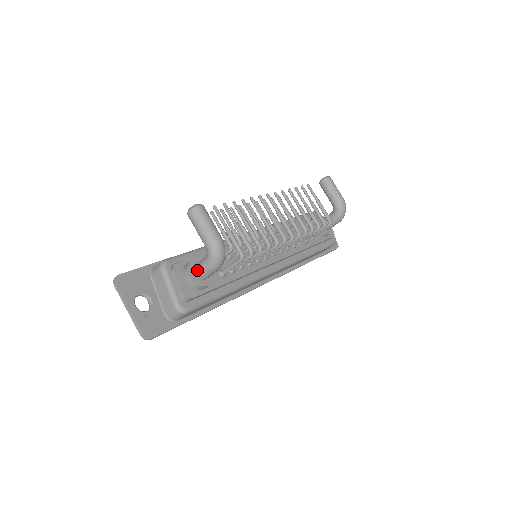
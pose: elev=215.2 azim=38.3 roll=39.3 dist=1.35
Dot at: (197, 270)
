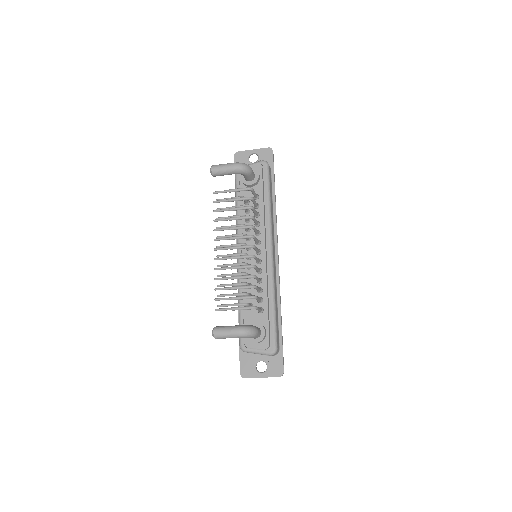
Dot at: (253, 338)
